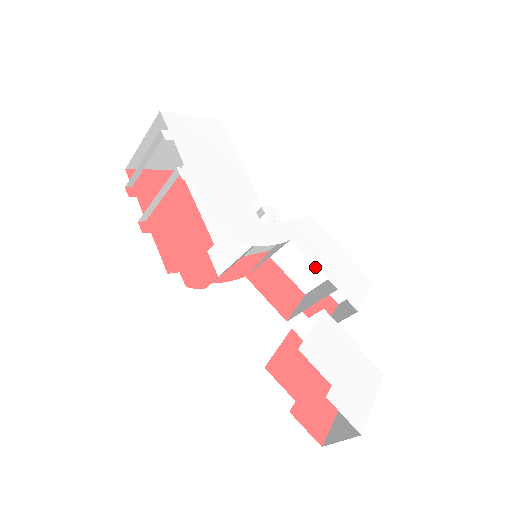
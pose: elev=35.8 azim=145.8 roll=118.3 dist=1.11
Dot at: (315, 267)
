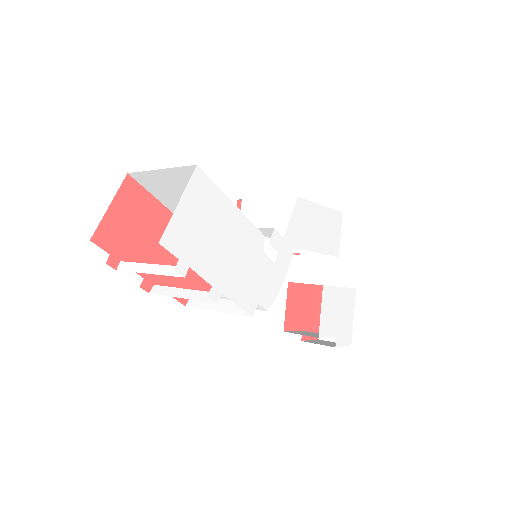
Dot at: occluded
